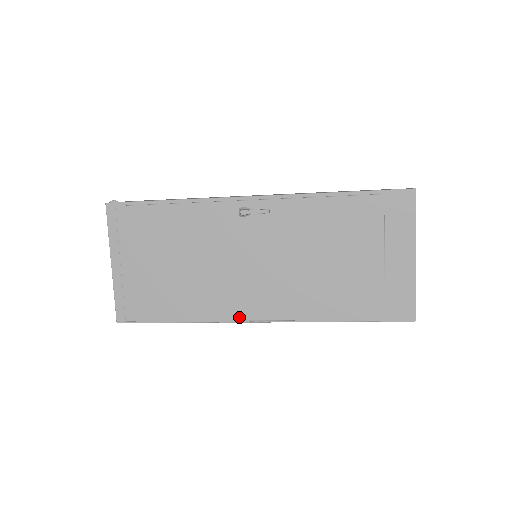
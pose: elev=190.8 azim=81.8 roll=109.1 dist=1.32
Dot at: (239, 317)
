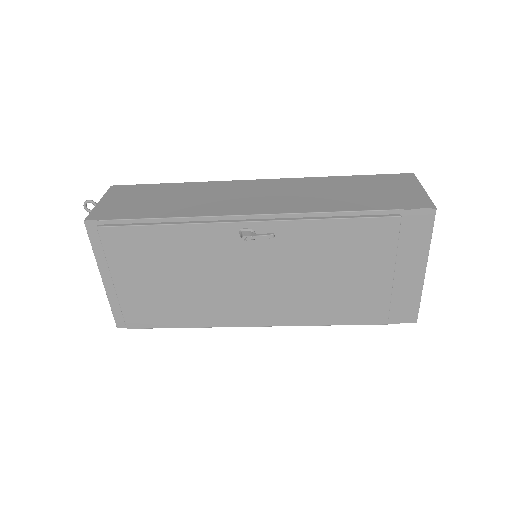
Dot at: (243, 324)
